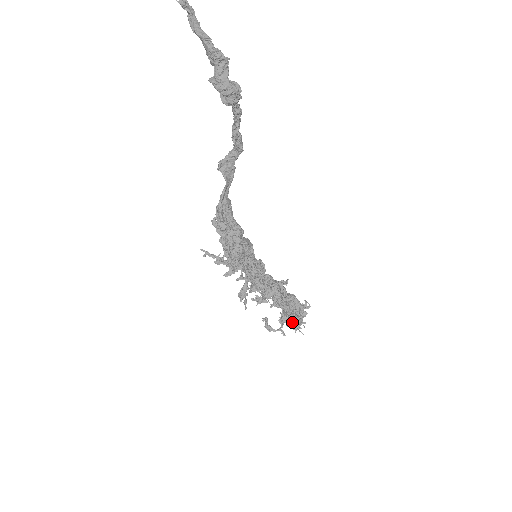
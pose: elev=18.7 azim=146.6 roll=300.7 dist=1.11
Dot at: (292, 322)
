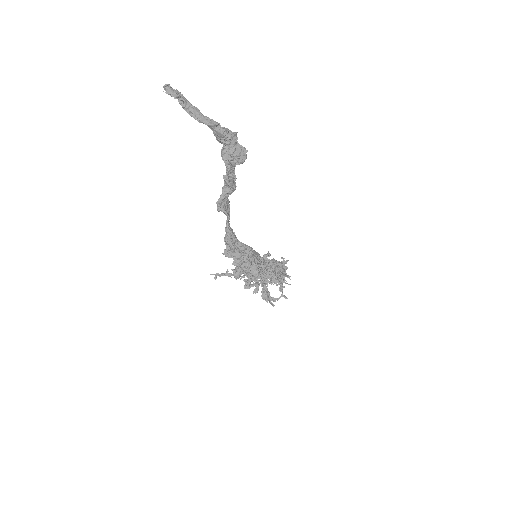
Dot at: (281, 281)
